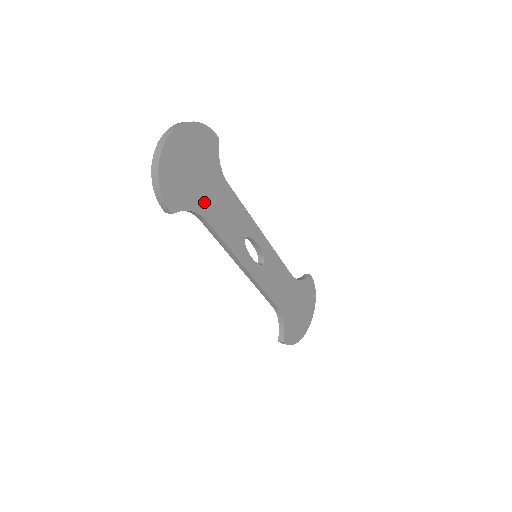
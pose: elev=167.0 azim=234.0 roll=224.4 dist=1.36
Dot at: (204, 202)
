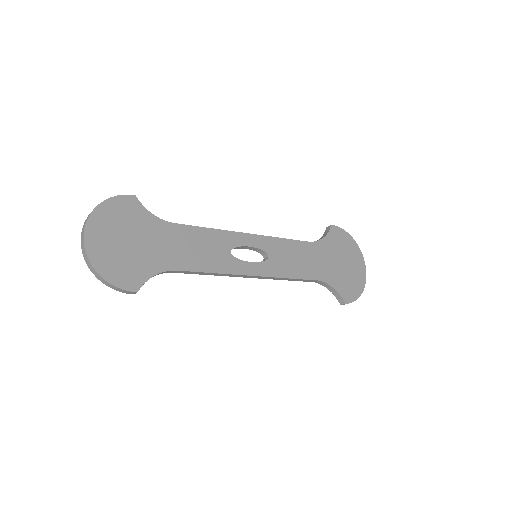
Dot at: (162, 258)
